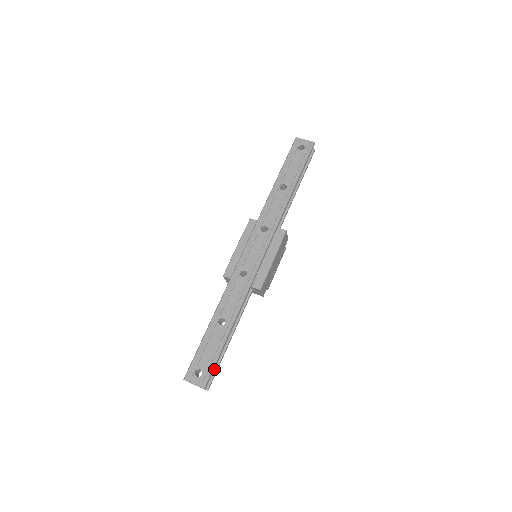
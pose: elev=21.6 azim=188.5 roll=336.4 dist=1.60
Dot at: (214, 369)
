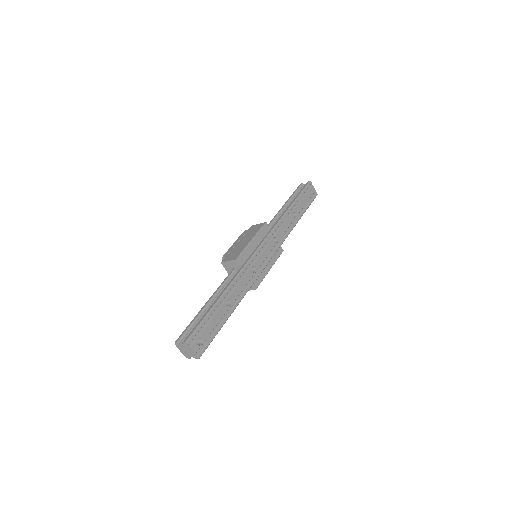
Dot at: occluded
